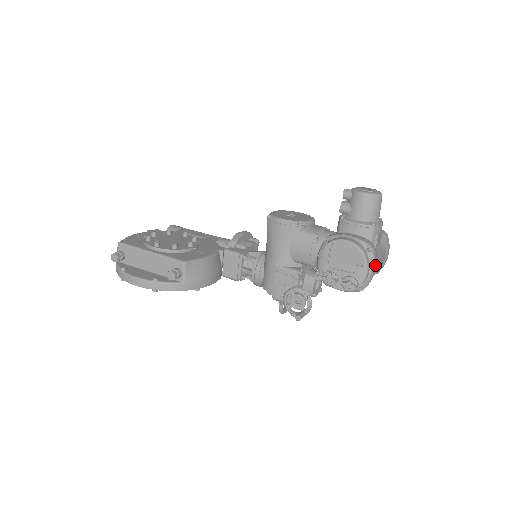
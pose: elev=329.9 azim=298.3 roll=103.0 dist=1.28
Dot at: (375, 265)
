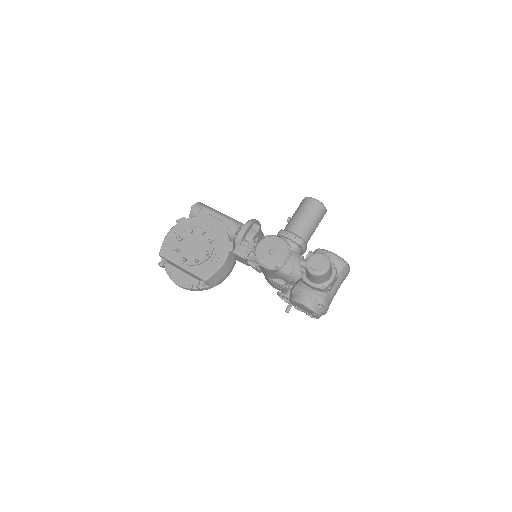
Dot at: (327, 309)
